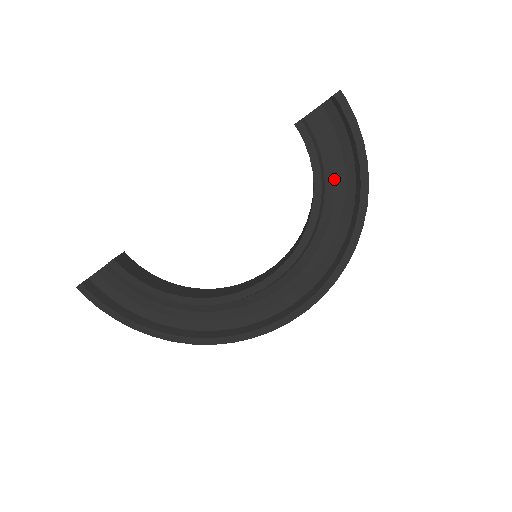
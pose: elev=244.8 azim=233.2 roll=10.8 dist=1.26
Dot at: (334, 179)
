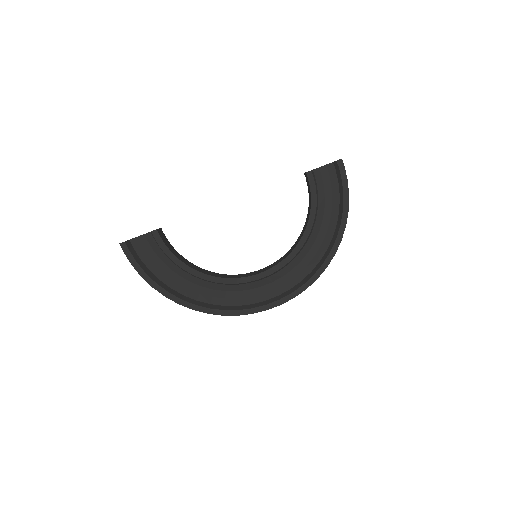
Dot at: (323, 216)
